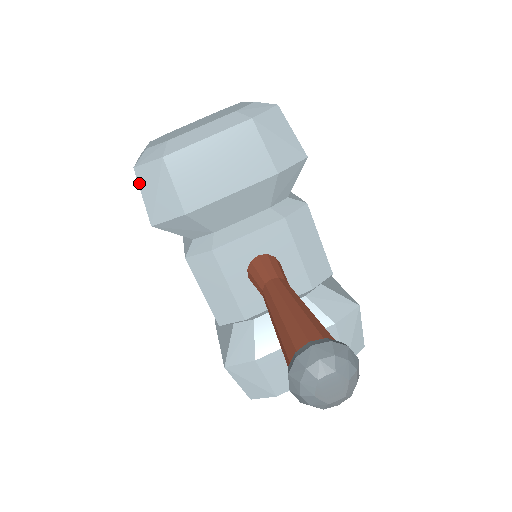
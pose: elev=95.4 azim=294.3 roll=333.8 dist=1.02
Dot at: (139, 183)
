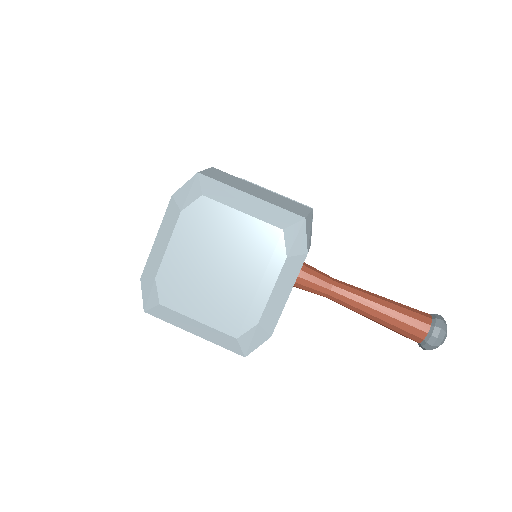
Dot at: occluded
